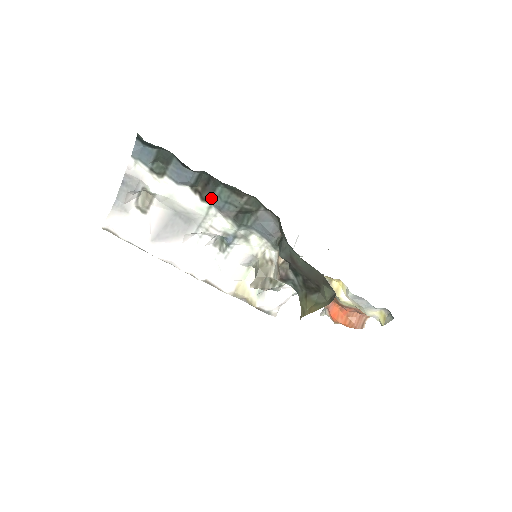
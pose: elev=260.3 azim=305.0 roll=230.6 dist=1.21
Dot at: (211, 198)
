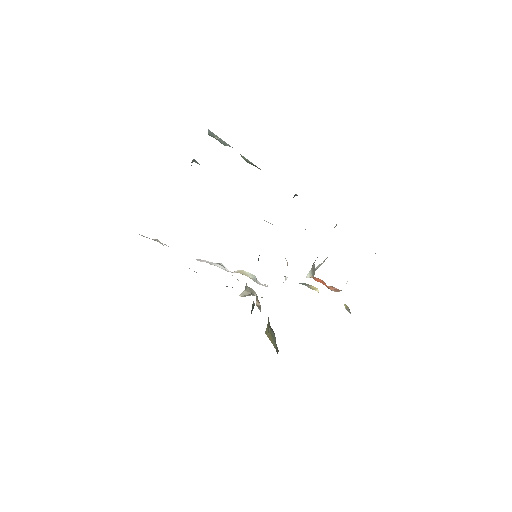
Dot at: occluded
